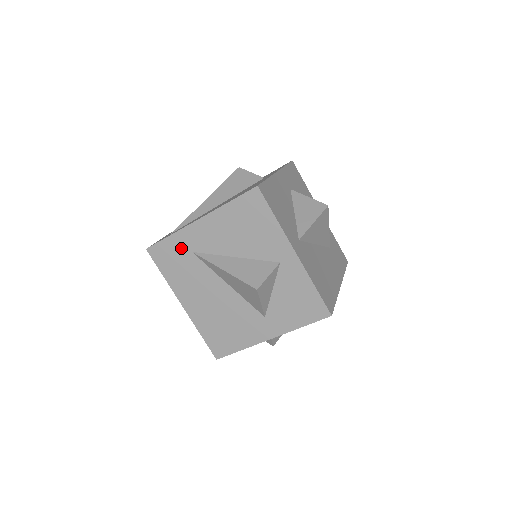
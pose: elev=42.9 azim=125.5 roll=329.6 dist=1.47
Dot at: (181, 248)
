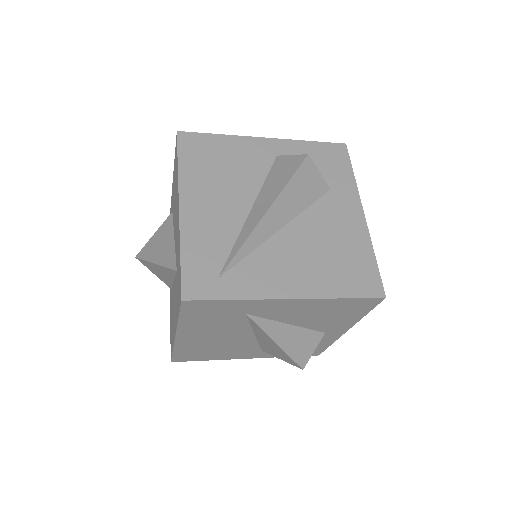
Dot at: (236, 309)
